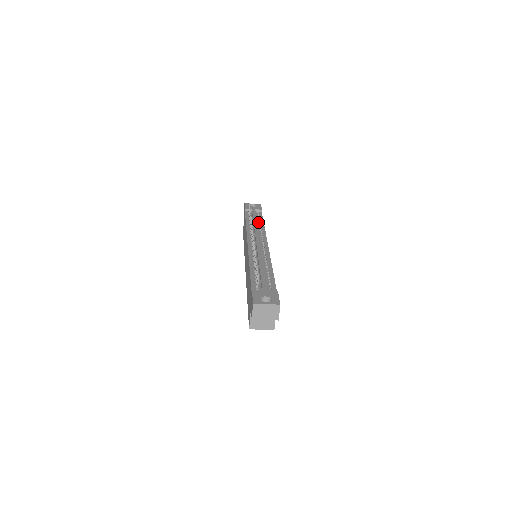
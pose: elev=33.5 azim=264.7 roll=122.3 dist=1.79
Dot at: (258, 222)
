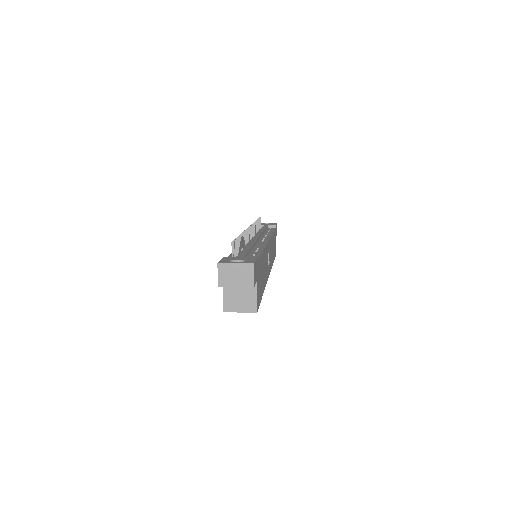
Dot at: (267, 231)
